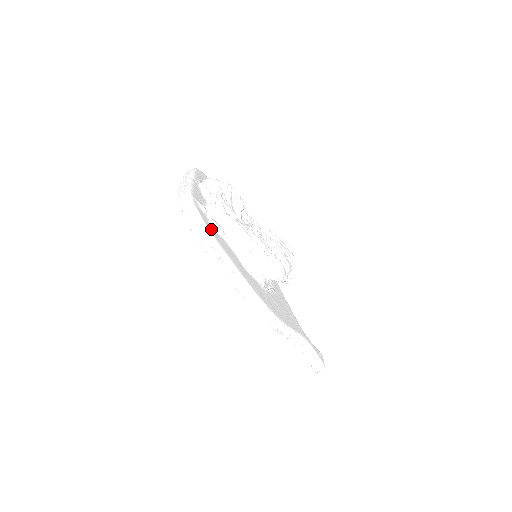
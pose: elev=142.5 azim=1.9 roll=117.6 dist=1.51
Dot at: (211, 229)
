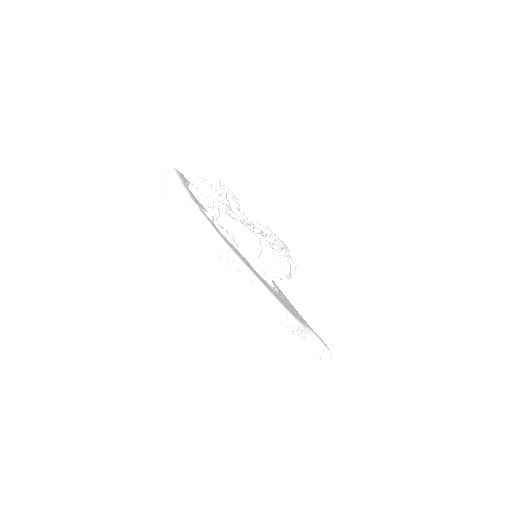
Dot at: (224, 239)
